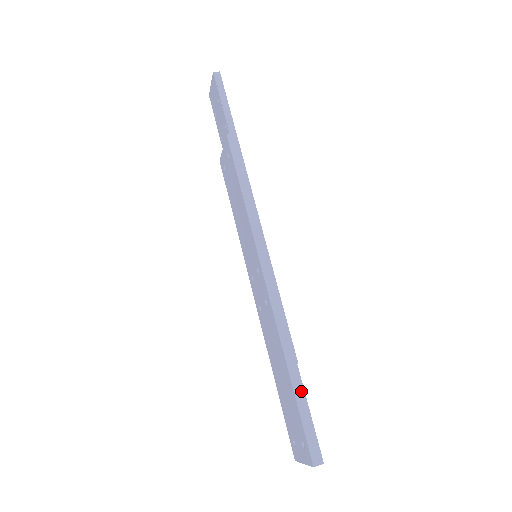
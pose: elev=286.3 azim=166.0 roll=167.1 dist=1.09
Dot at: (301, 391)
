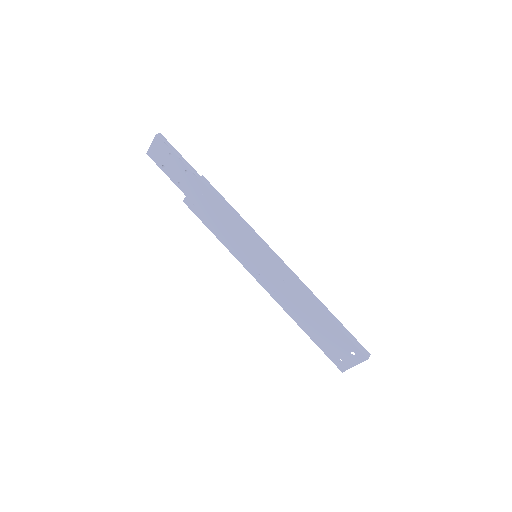
Dot at: (338, 322)
